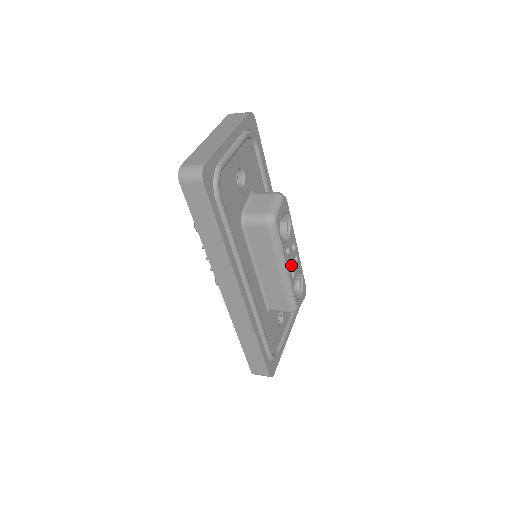
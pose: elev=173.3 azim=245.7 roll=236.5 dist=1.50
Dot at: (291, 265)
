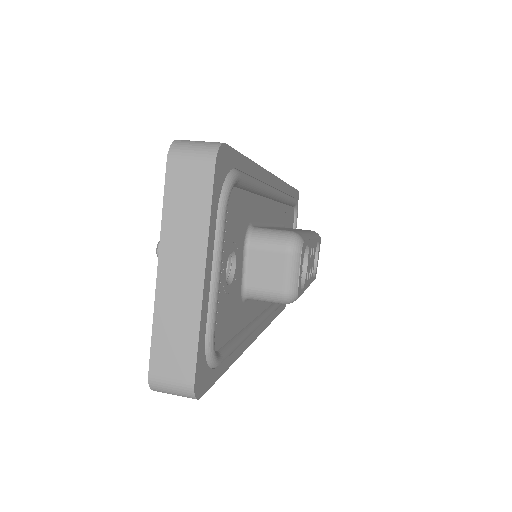
Dot at: (310, 271)
